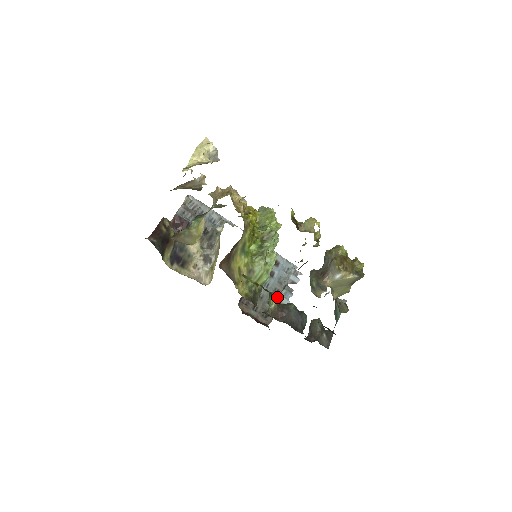
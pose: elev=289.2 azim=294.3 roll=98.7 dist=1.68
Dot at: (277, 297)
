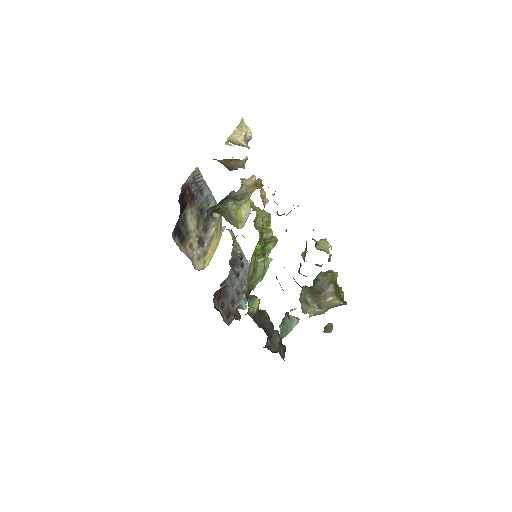
Dot at: occluded
